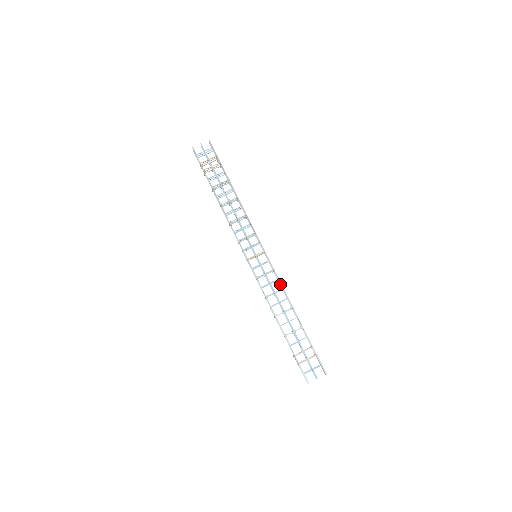
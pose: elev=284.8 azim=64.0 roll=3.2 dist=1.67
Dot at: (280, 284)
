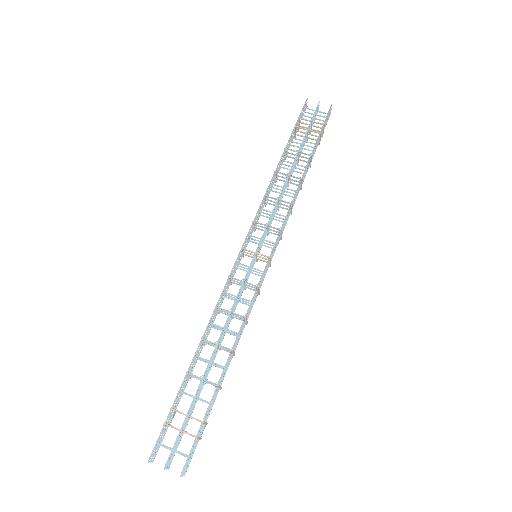
Dot at: (248, 311)
